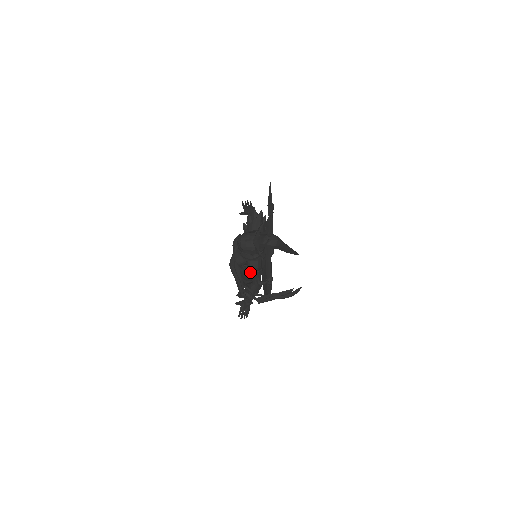
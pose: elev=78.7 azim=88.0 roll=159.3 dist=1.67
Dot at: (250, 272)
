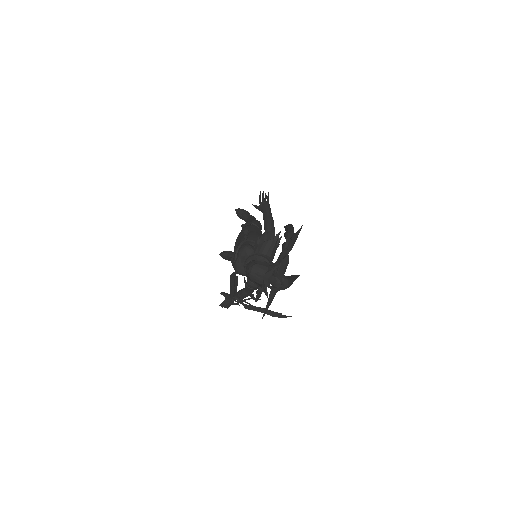
Dot at: (248, 287)
